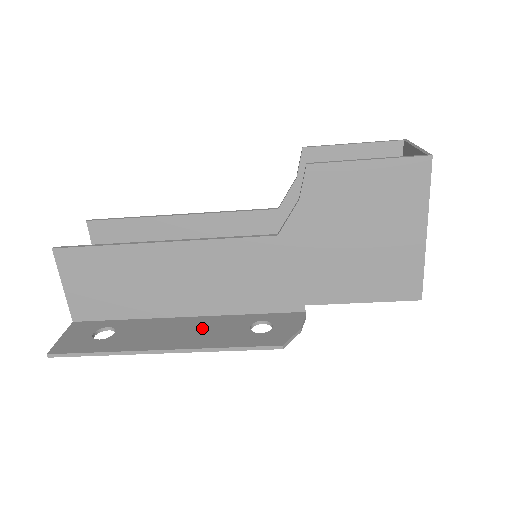
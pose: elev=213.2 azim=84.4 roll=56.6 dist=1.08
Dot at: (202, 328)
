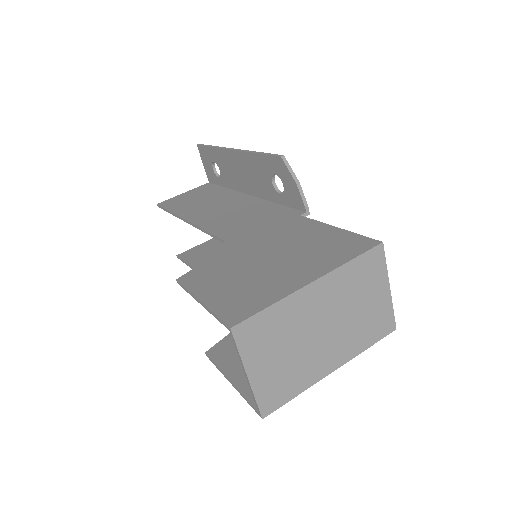
Dot at: occluded
